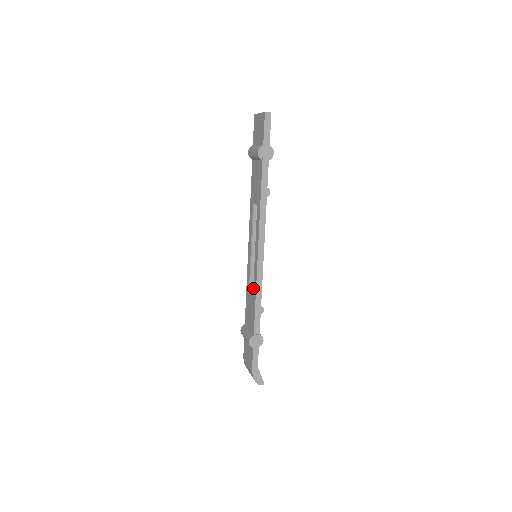
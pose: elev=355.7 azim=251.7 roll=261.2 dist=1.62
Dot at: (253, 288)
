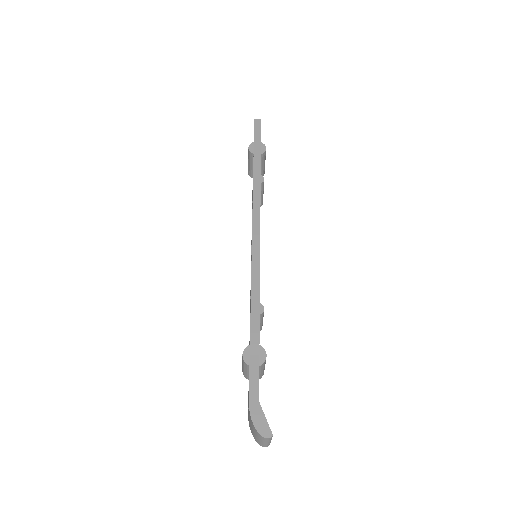
Dot at: occluded
